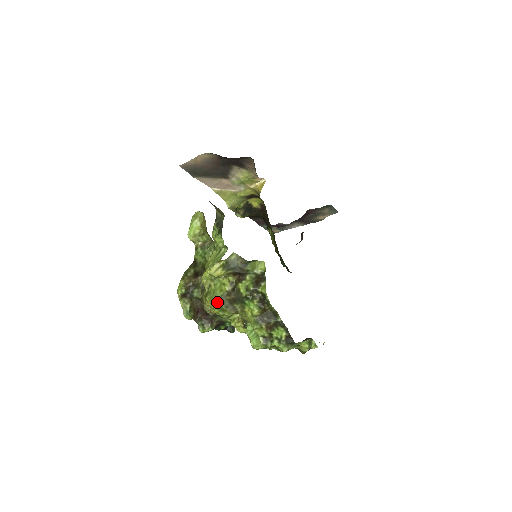
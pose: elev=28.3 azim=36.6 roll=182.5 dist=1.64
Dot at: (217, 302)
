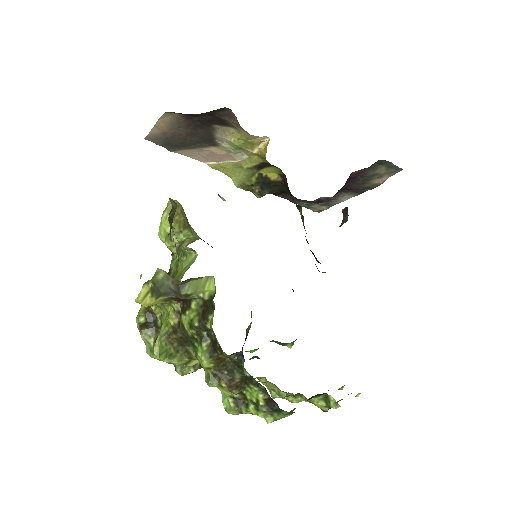
Dot at: (158, 344)
